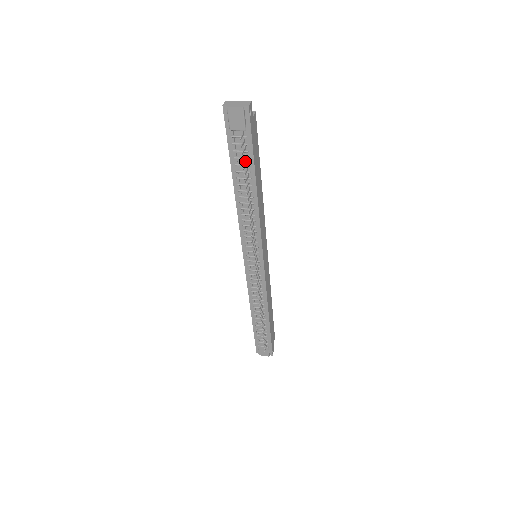
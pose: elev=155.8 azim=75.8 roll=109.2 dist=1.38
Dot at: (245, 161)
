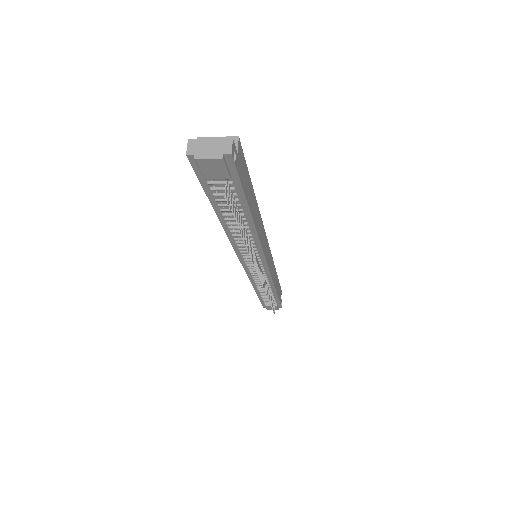
Dot at: occluded
